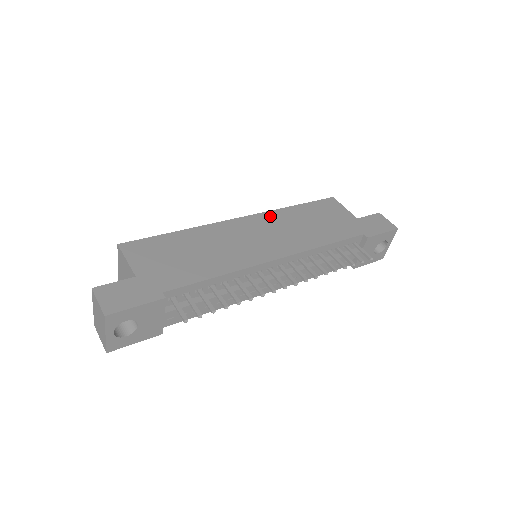
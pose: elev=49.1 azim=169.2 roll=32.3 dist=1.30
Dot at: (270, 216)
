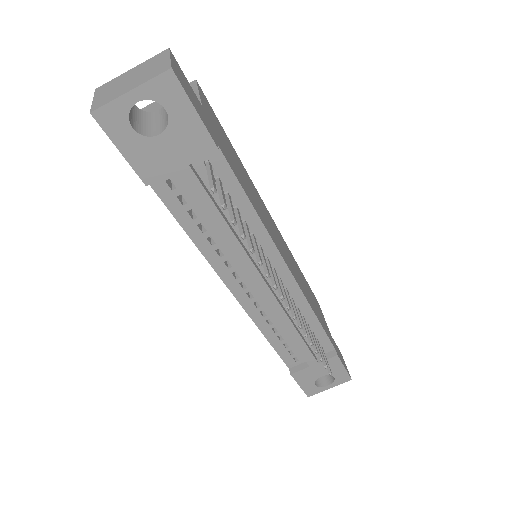
Dot at: occluded
